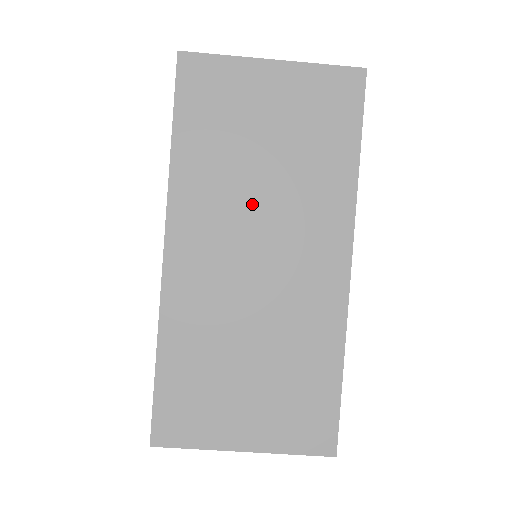
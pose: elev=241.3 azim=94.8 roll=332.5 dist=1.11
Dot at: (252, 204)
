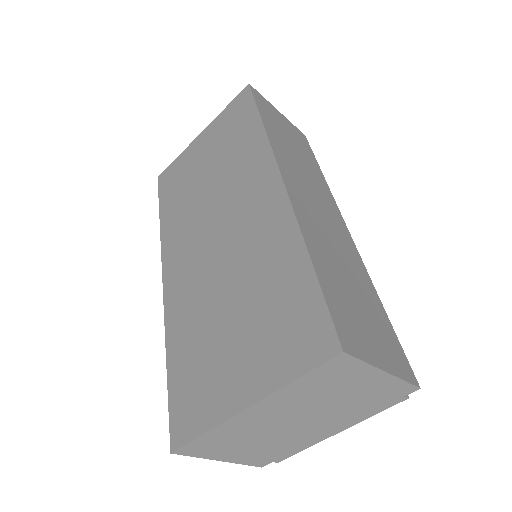
Dot at: (206, 207)
